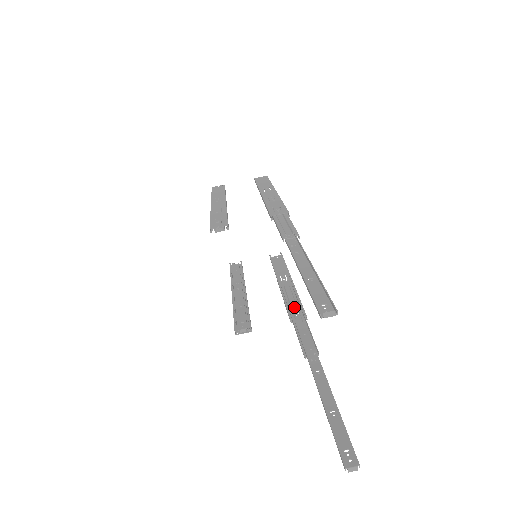
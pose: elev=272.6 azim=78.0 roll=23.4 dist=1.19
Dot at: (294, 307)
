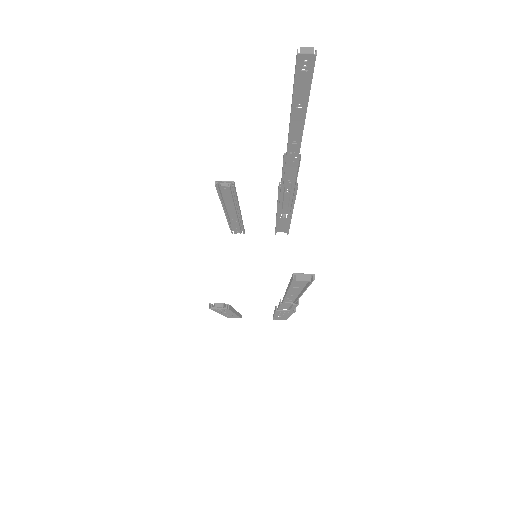
Dot at: occluded
